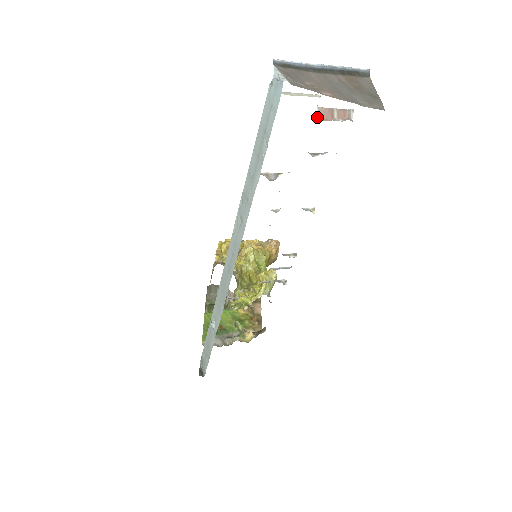
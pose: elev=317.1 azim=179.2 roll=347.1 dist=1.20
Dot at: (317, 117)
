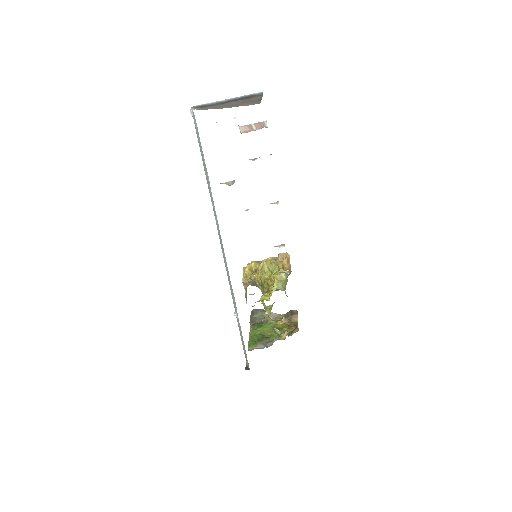
Dot at: (241, 133)
